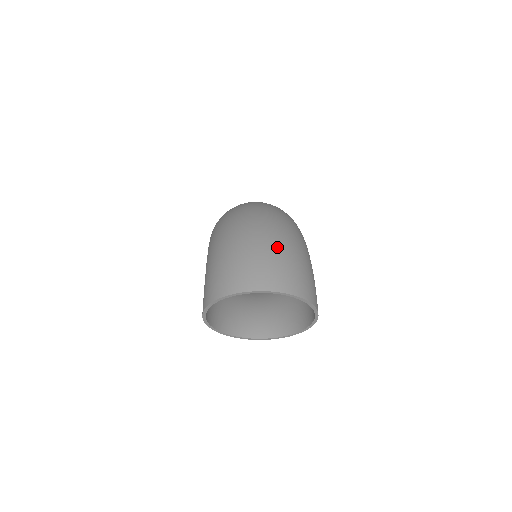
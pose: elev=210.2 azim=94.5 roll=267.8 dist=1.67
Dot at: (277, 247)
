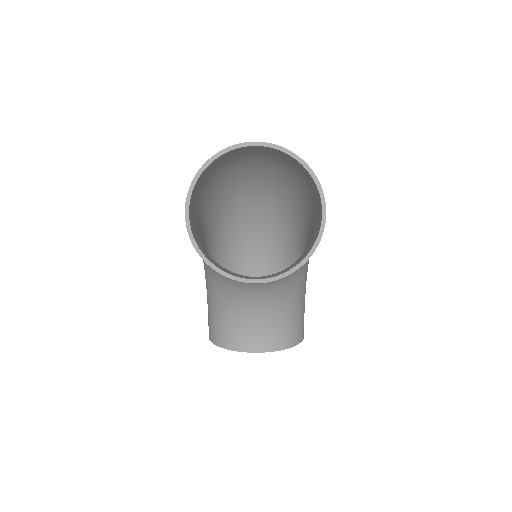
Dot at: occluded
